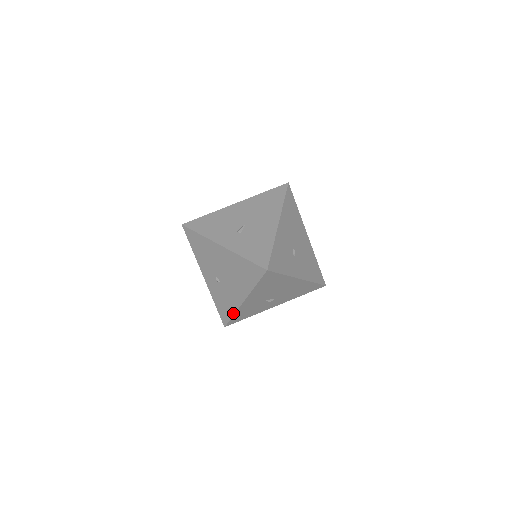
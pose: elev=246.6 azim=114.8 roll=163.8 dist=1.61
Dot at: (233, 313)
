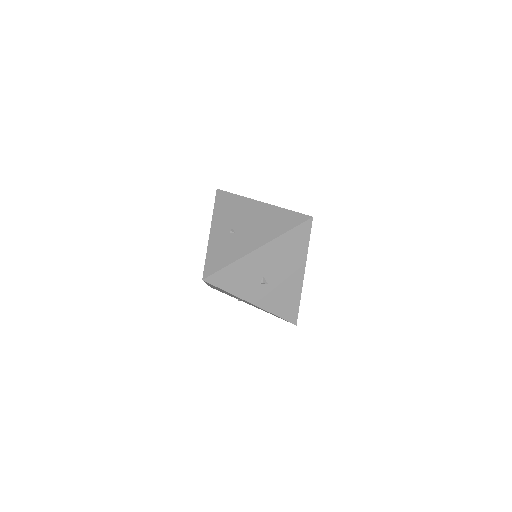
Dot at: (231, 262)
